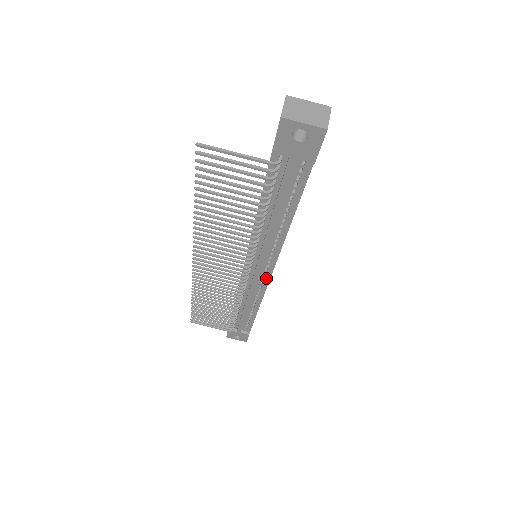
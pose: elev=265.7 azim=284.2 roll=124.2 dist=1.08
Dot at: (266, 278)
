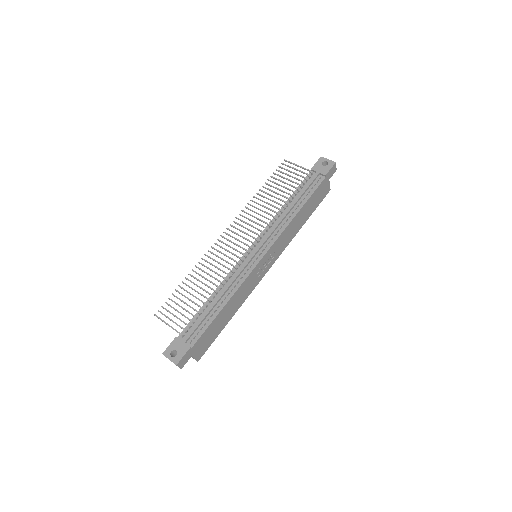
Dot at: (257, 260)
